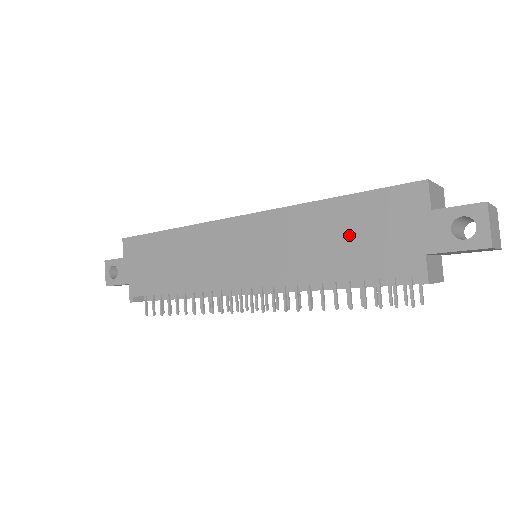
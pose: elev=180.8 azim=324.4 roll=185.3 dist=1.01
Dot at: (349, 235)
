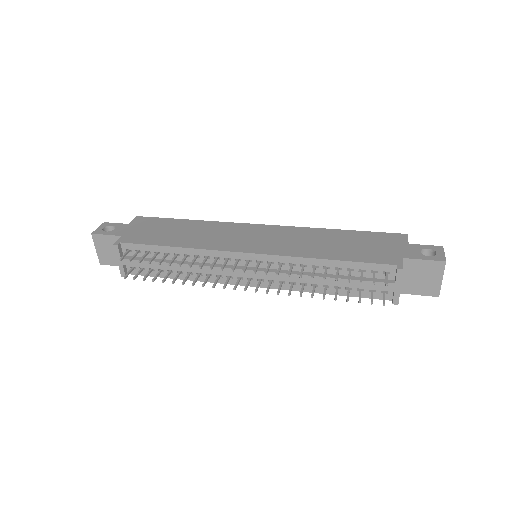
Dot at: (349, 244)
